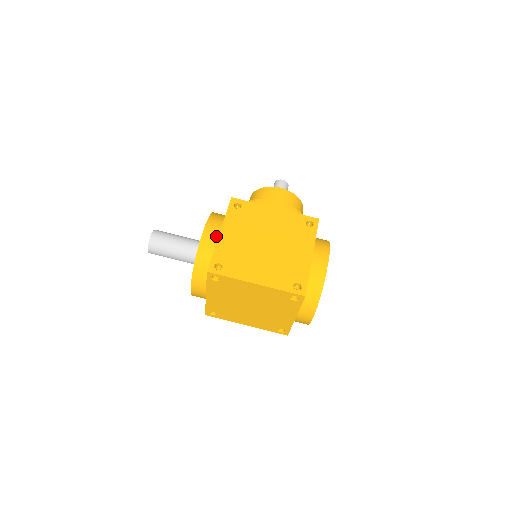
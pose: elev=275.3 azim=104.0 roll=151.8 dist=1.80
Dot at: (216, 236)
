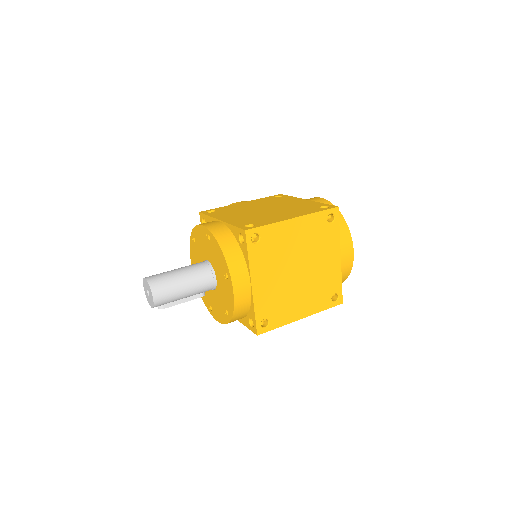
Dot at: (219, 223)
